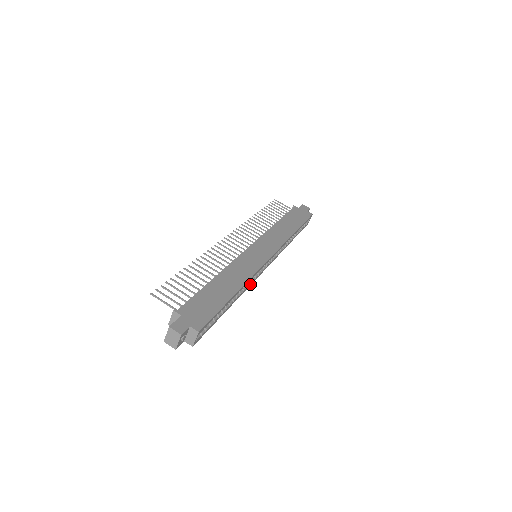
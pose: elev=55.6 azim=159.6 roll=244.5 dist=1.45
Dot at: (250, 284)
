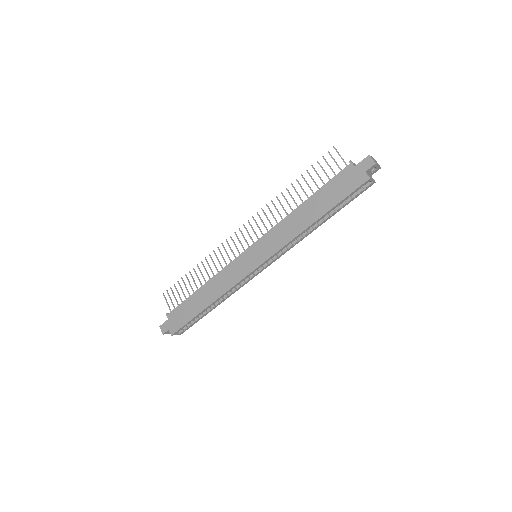
Dot at: occluded
